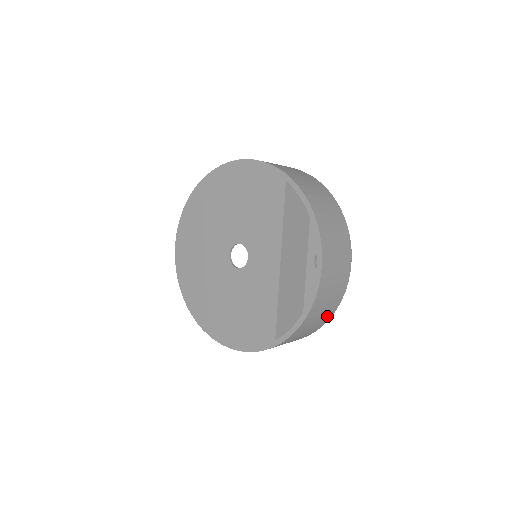
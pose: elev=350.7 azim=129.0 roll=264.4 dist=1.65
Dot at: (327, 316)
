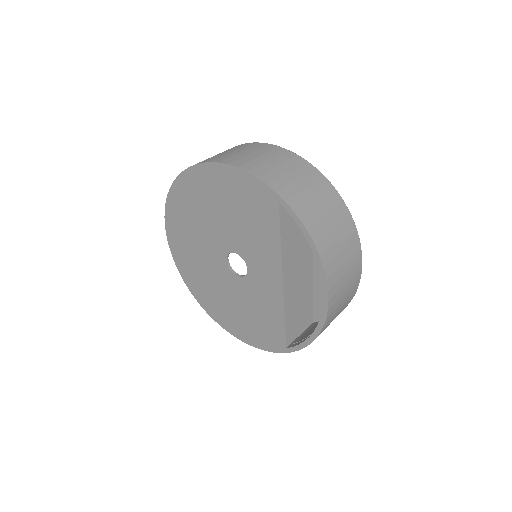
Dot at: occluded
